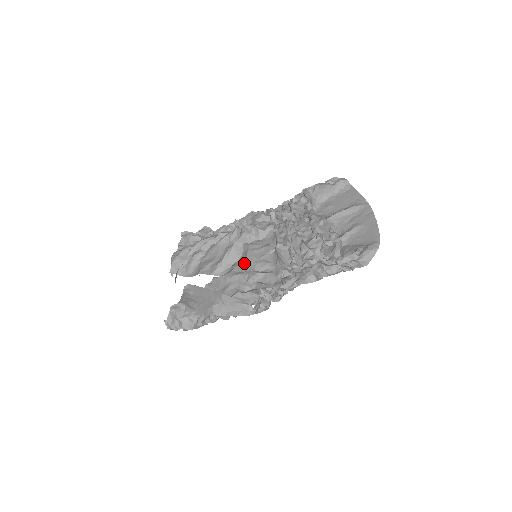
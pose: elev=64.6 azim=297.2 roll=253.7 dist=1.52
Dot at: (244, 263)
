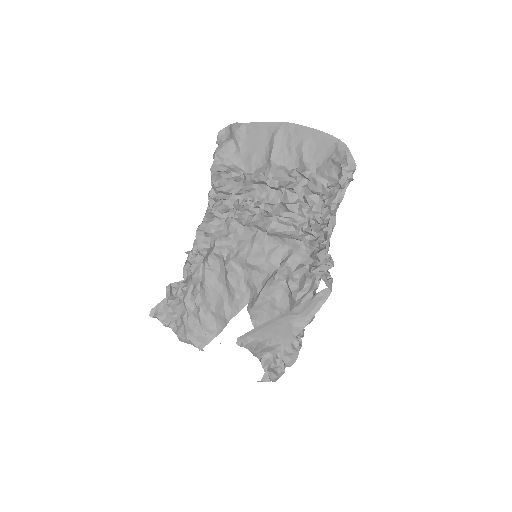
Dot at: (256, 271)
